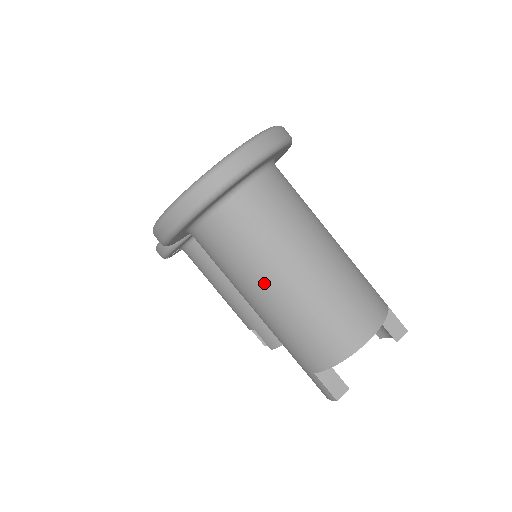
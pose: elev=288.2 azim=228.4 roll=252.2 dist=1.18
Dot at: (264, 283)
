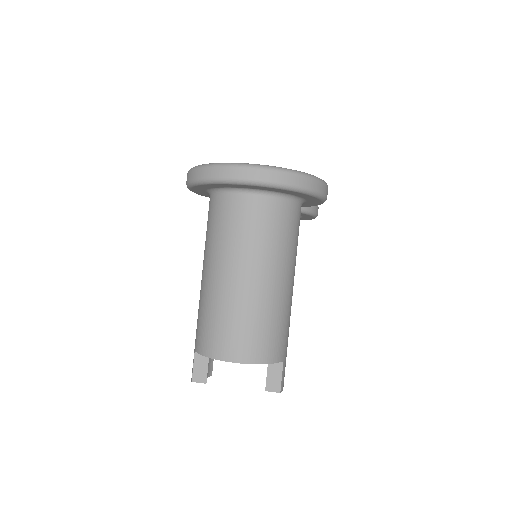
Dot at: (213, 264)
